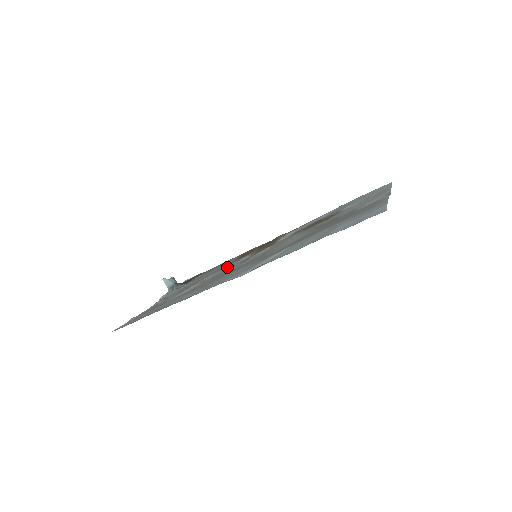
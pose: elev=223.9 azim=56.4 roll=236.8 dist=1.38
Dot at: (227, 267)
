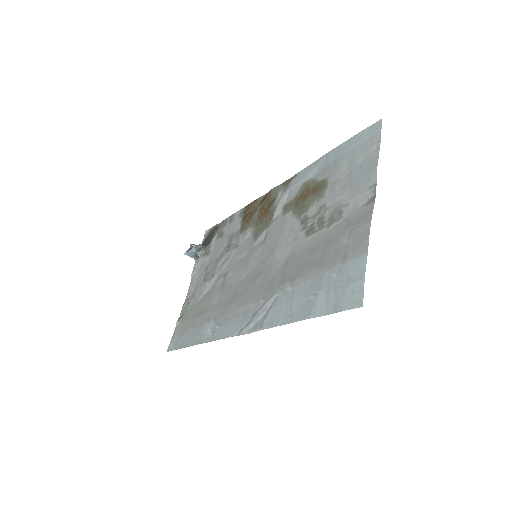
Dot at: (235, 249)
